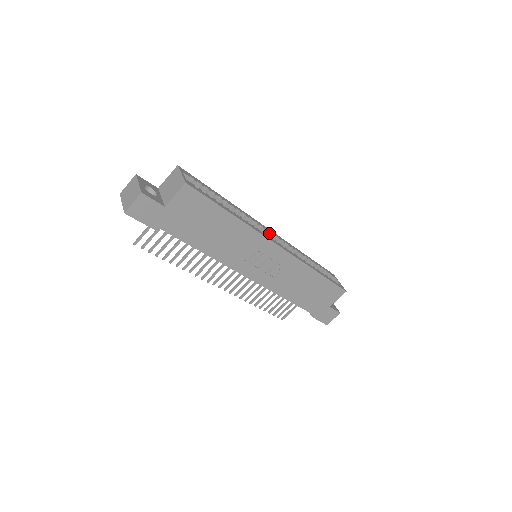
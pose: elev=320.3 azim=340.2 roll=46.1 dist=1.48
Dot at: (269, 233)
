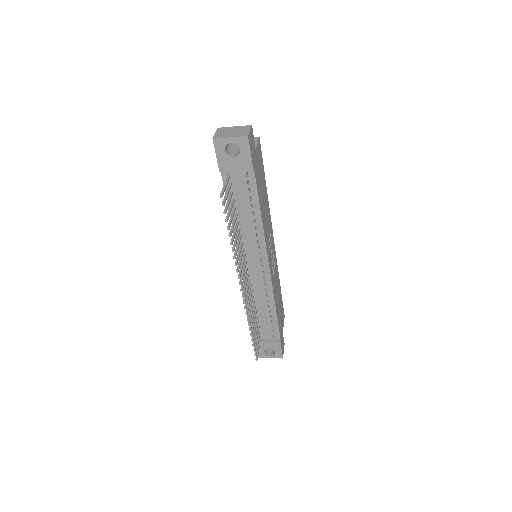
Dot at: occluded
